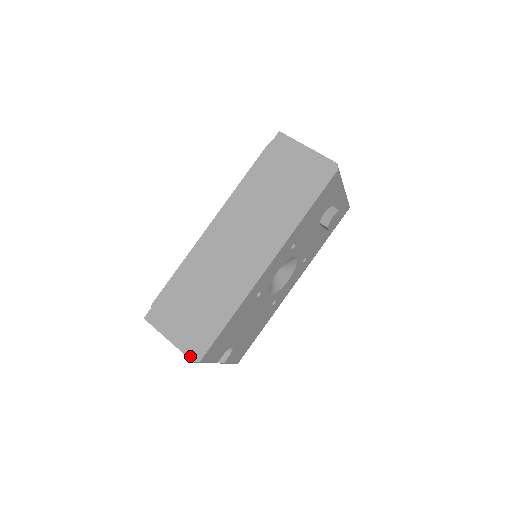
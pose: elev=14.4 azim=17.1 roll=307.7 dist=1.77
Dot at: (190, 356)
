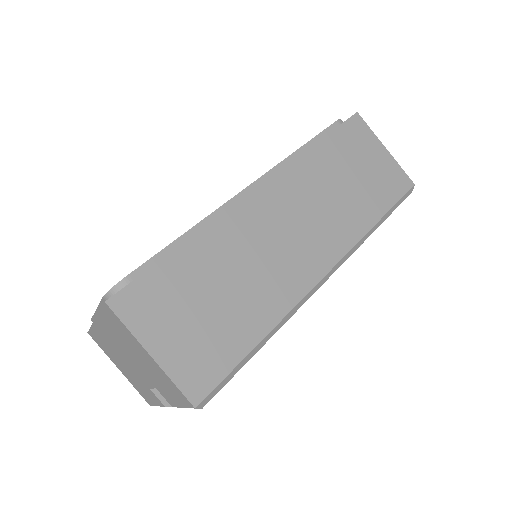
Dot at: (191, 395)
